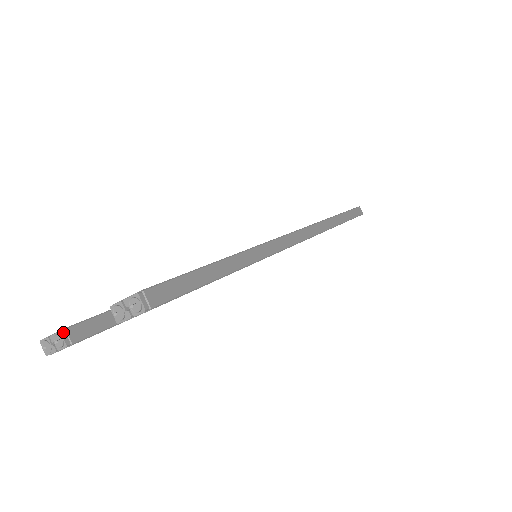
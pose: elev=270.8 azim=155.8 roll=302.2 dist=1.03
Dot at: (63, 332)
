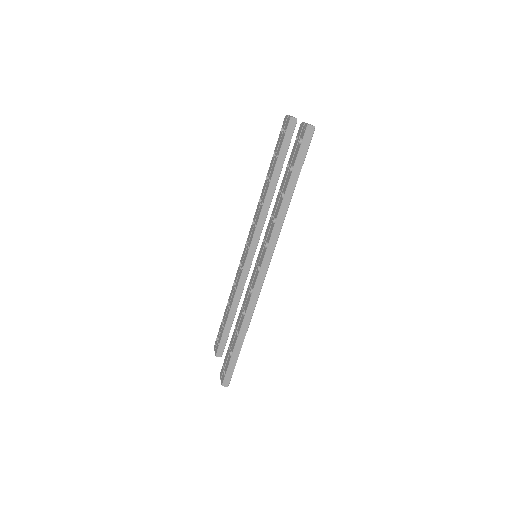
Dot at: (217, 356)
